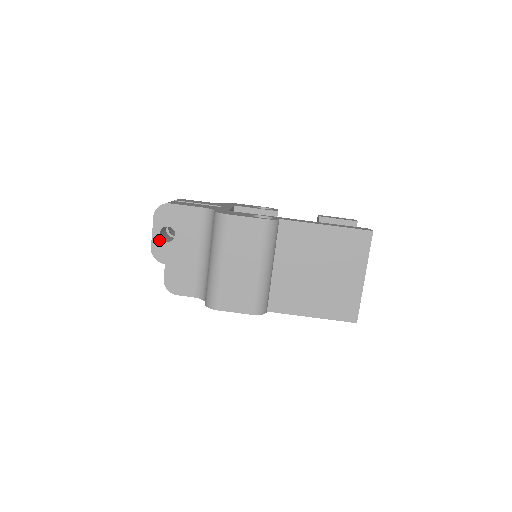
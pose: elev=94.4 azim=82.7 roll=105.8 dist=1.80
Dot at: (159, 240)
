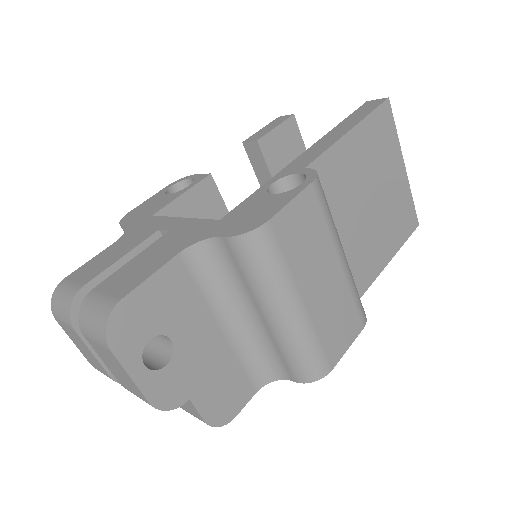
Dot at: (152, 377)
